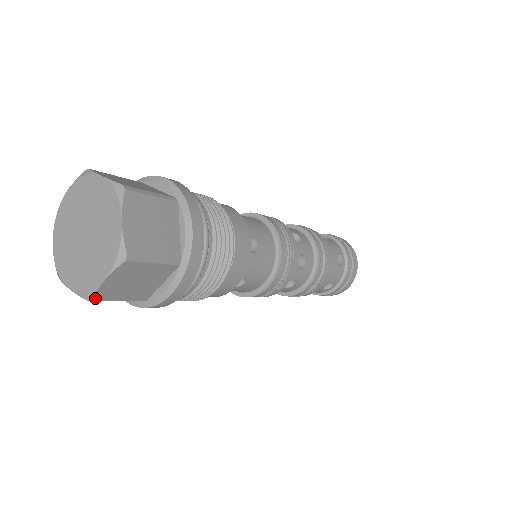
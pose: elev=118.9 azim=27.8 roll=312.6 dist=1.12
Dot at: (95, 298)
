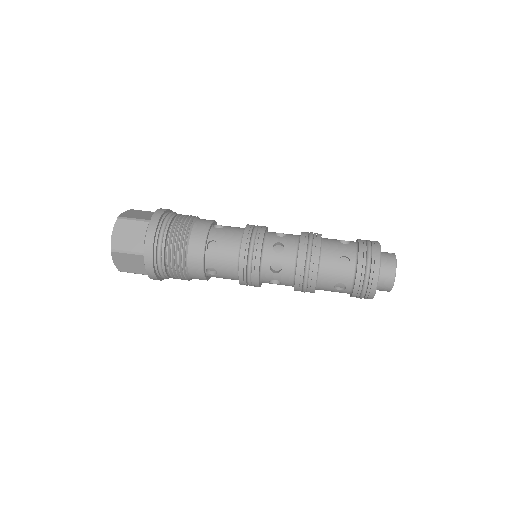
Dot at: occluded
